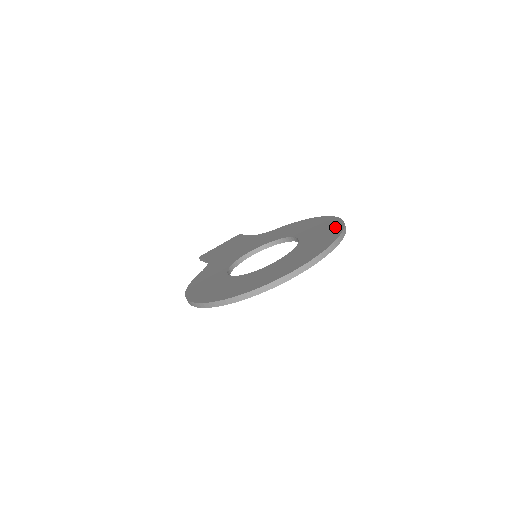
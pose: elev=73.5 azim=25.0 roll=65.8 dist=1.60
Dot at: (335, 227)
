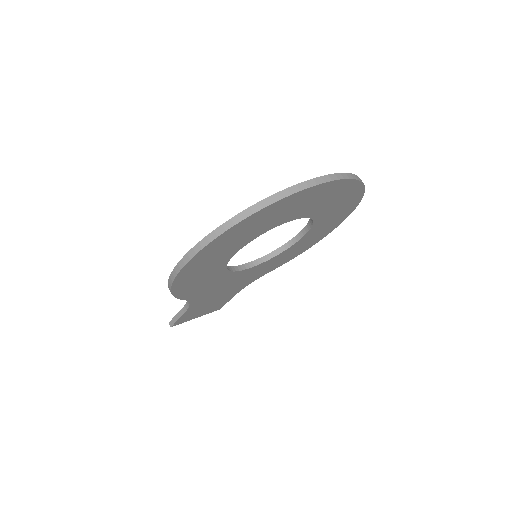
Dot at: occluded
